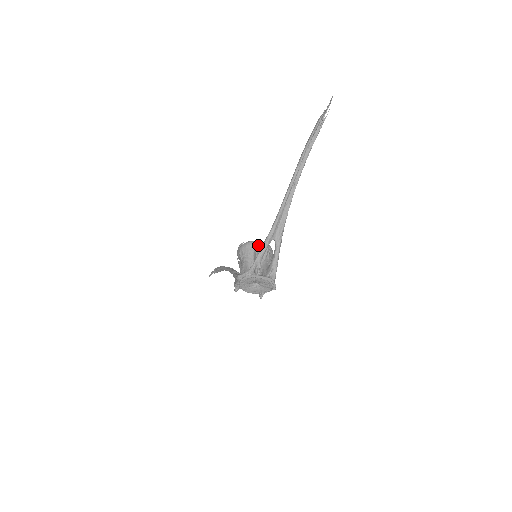
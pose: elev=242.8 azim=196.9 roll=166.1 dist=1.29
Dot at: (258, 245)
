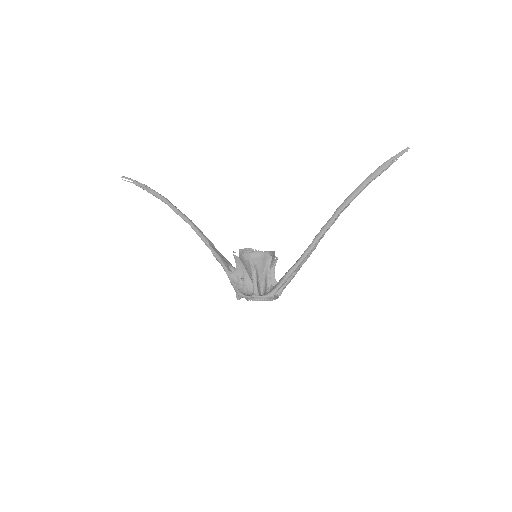
Dot at: (271, 258)
